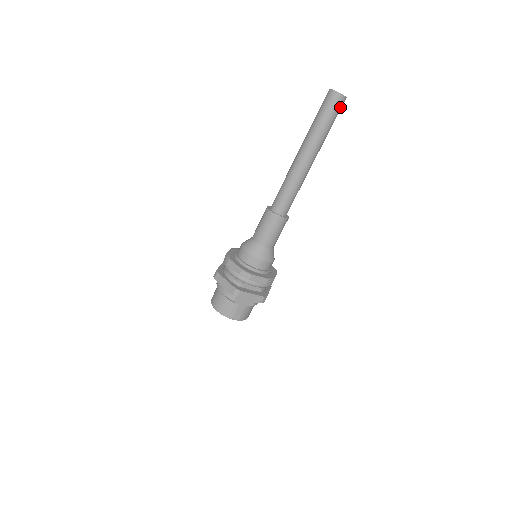
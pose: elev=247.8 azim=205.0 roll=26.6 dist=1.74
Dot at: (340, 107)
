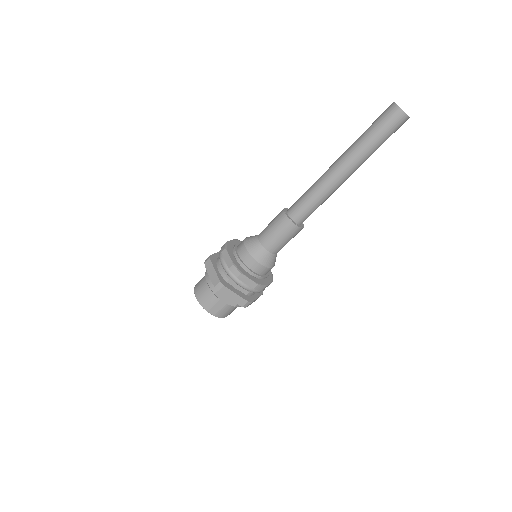
Dot at: (398, 126)
